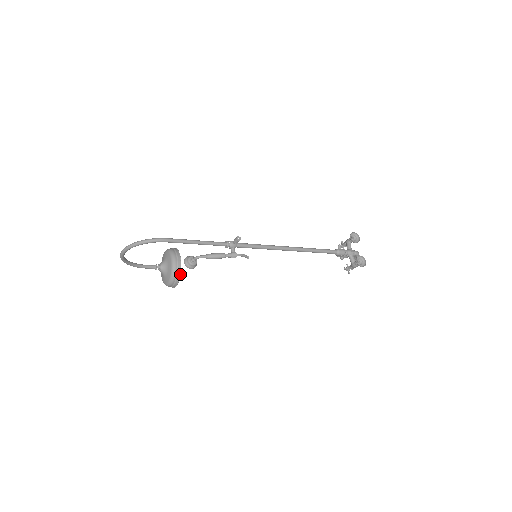
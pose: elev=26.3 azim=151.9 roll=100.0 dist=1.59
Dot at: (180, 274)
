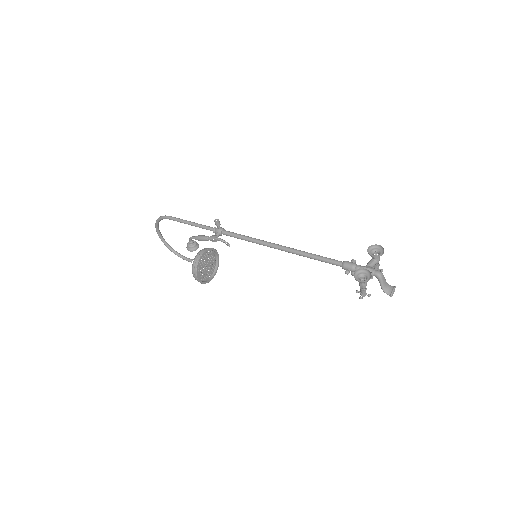
Dot at: (197, 264)
